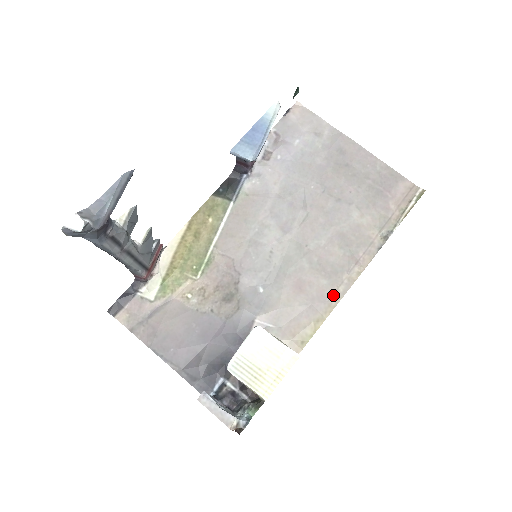
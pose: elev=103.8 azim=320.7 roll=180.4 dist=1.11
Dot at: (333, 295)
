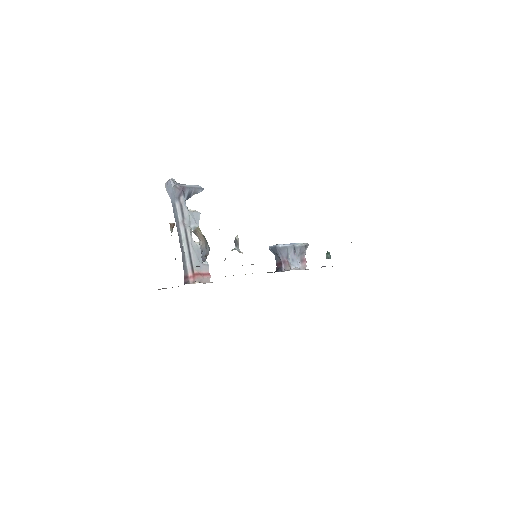
Dot at: occluded
